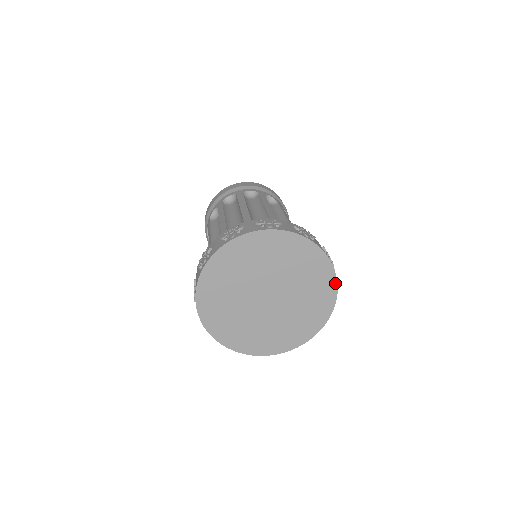
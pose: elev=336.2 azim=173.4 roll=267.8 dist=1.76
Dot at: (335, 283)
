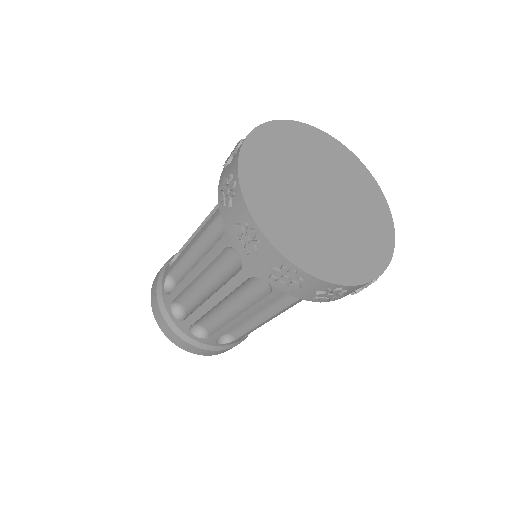
Dot at: (393, 234)
